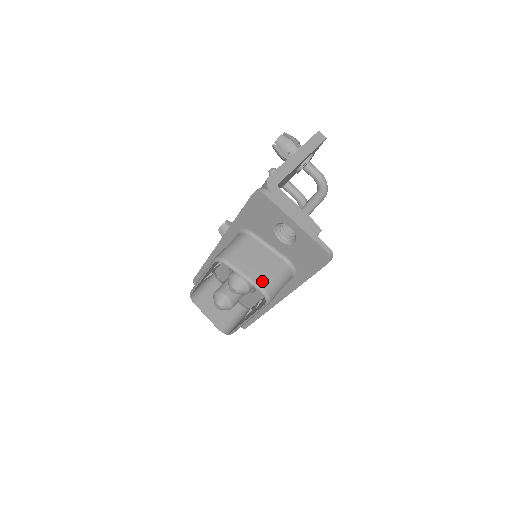
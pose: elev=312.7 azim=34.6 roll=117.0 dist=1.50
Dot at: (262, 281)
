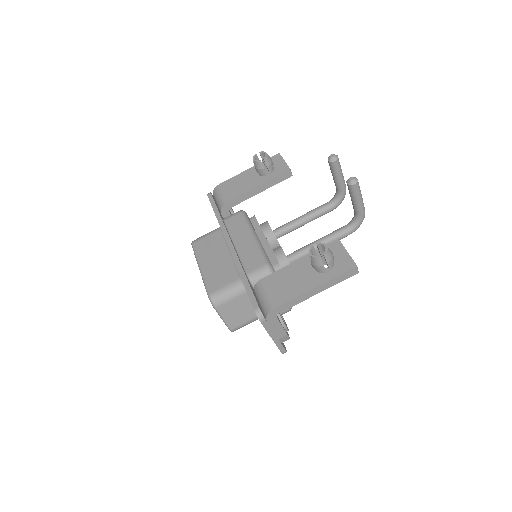
Dot at: (234, 326)
